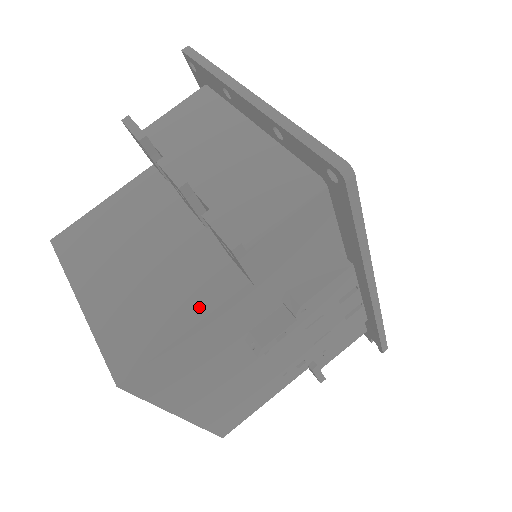
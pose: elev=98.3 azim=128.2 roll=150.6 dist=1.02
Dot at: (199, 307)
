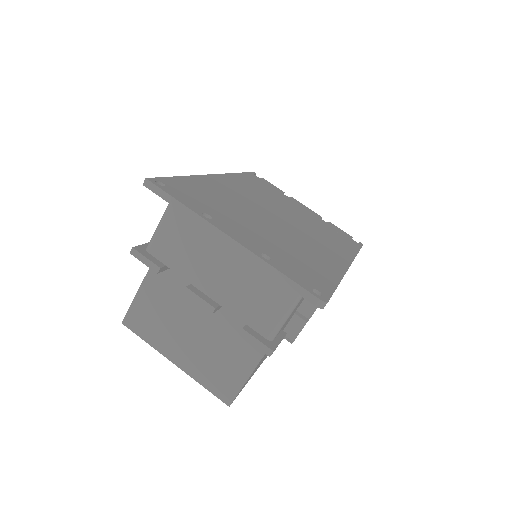
Dot at: (253, 356)
